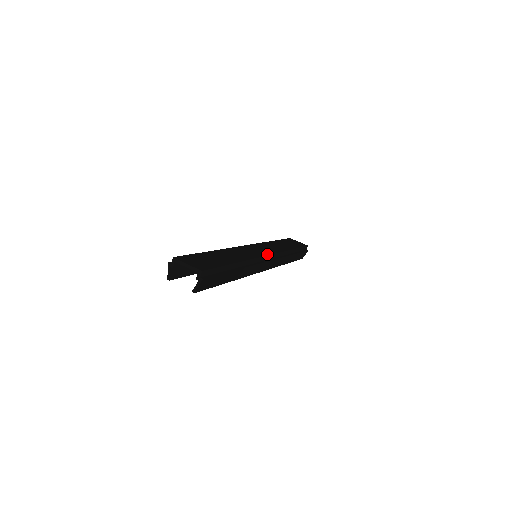
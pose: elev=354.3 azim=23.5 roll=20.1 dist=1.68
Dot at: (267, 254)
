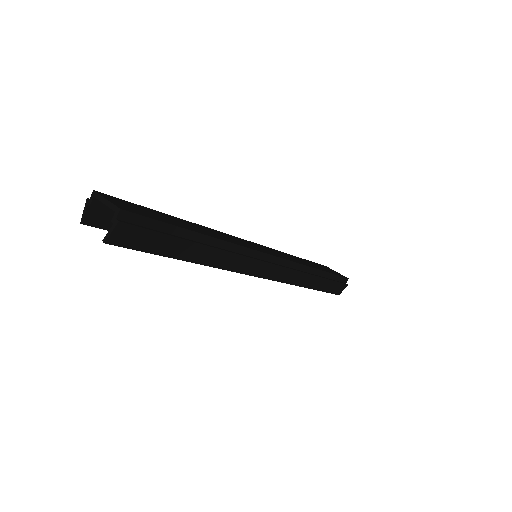
Dot at: (269, 253)
